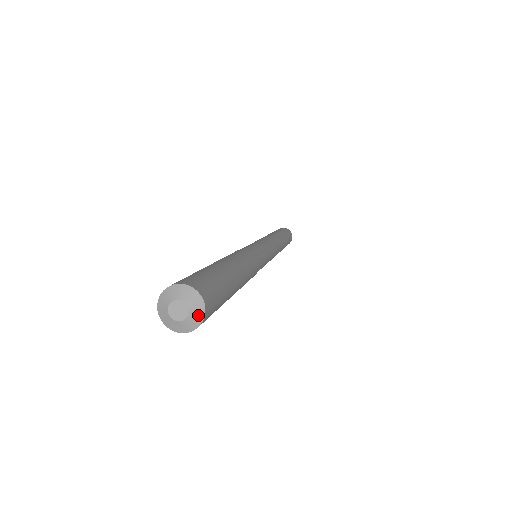
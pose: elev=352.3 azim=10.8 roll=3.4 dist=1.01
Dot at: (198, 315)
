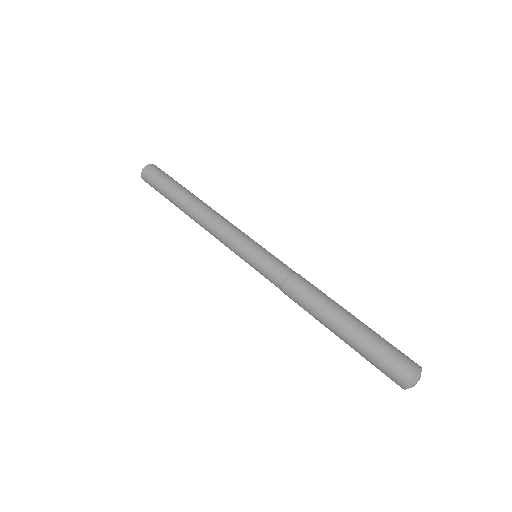
Dot at: occluded
